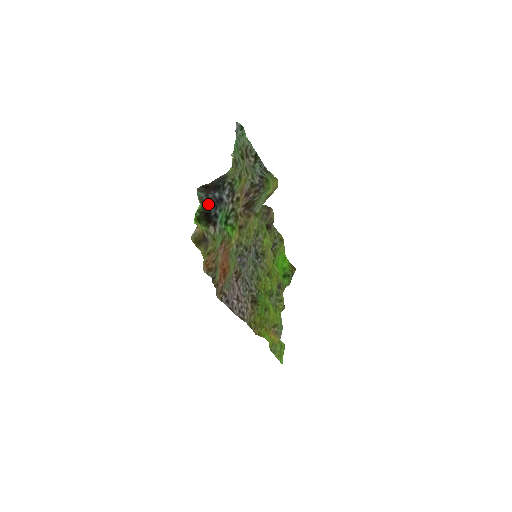
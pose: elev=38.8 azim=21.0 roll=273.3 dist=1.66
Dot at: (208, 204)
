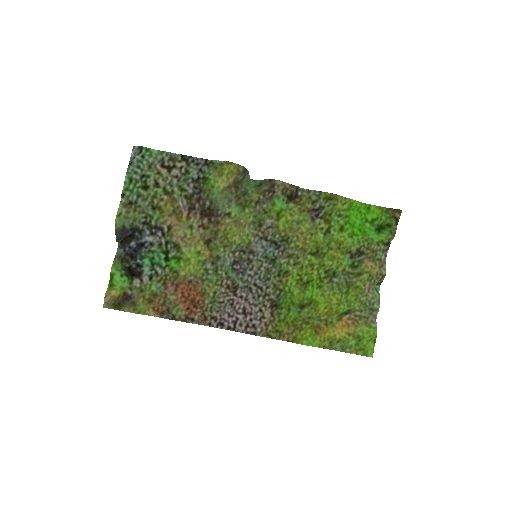
Dot at: (127, 259)
